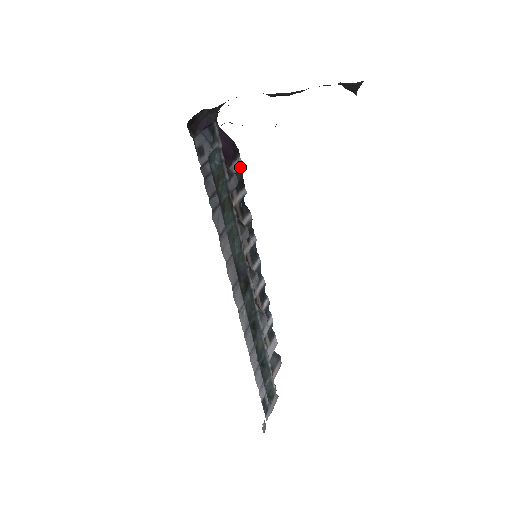
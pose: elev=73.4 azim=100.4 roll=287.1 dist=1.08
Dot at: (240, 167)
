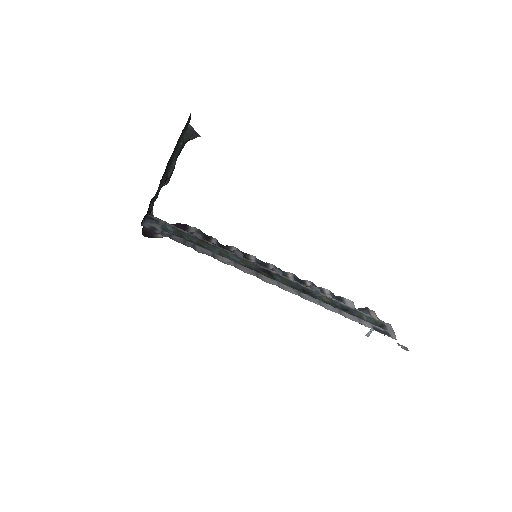
Dot at: (196, 230)
